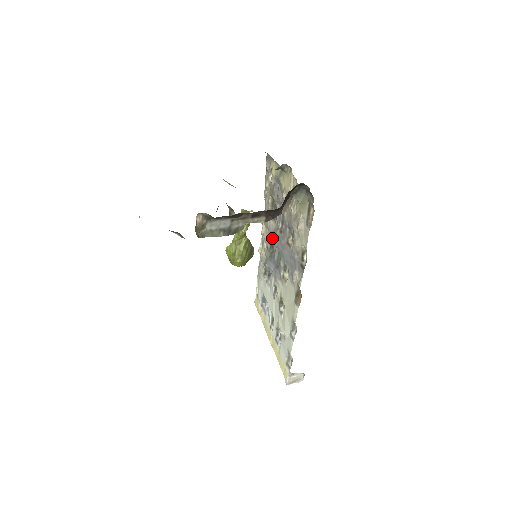
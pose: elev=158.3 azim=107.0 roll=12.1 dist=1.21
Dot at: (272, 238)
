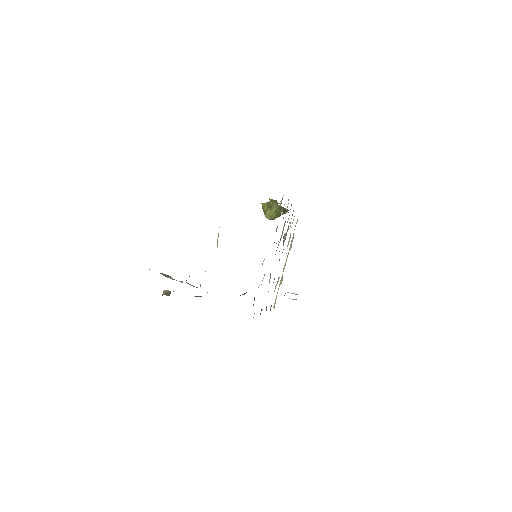
Dot at: occluded
